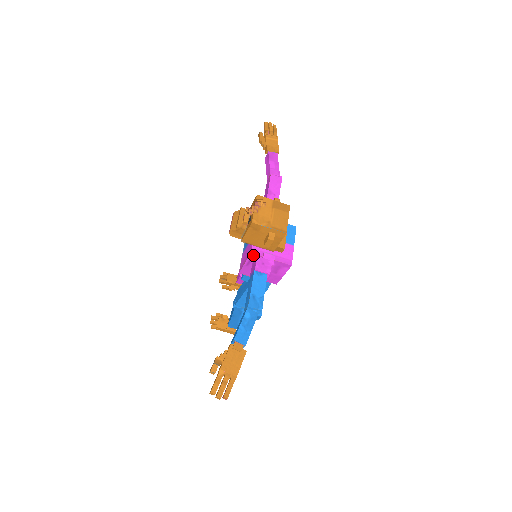
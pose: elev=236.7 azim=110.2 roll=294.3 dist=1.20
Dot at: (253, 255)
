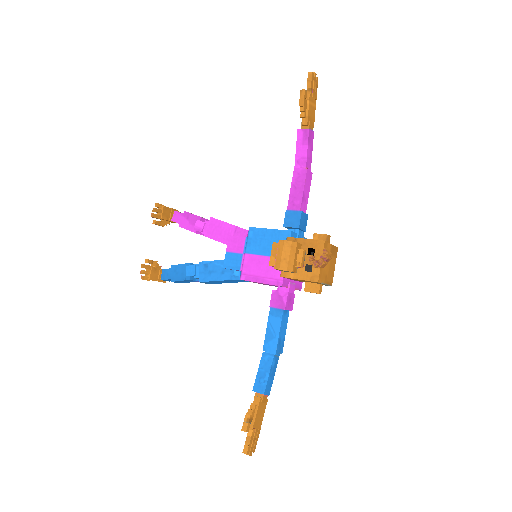
Dot at: (281, 286)
